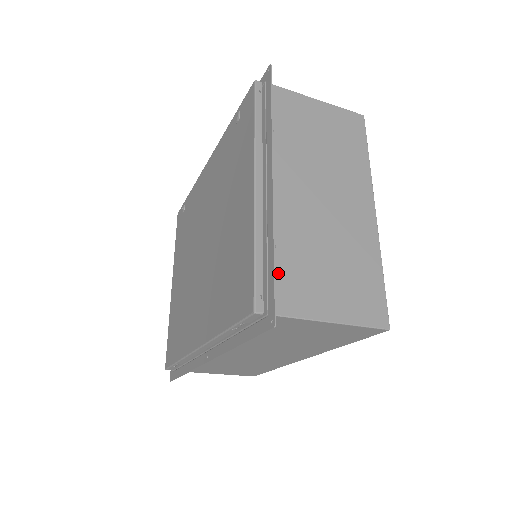
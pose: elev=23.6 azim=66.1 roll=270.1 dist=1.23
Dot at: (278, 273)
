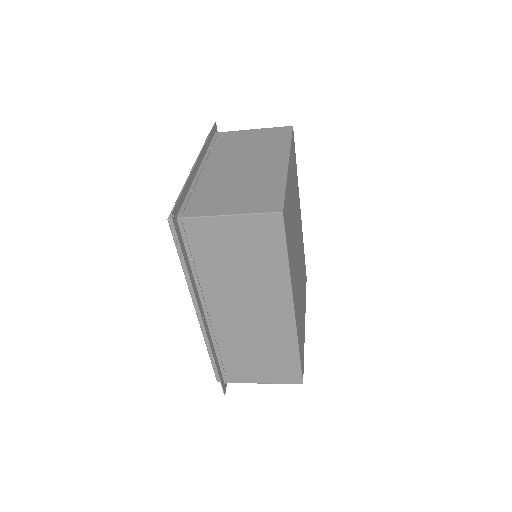
Dot at: (192, 201)
